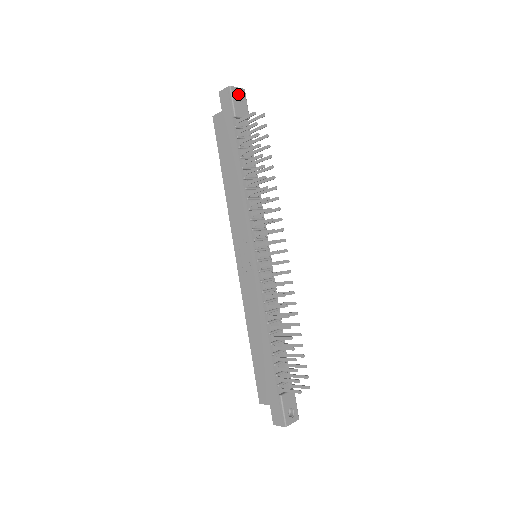
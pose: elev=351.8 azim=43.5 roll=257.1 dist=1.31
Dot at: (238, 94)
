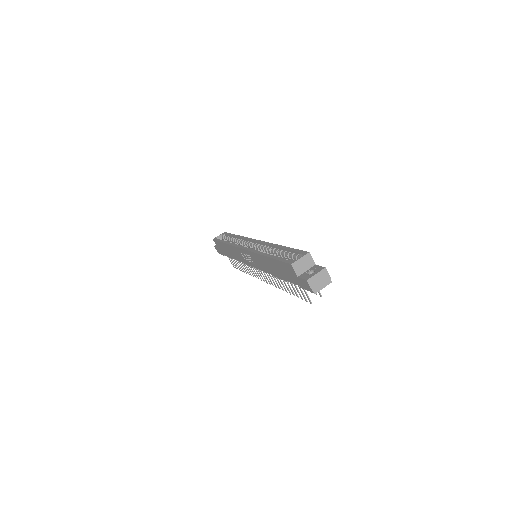
Dot at: (320, 285)
